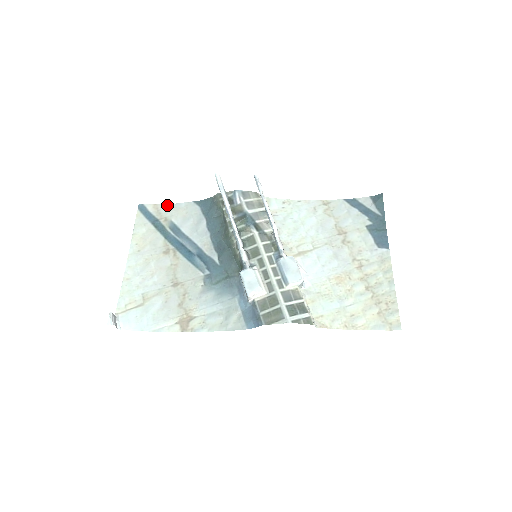
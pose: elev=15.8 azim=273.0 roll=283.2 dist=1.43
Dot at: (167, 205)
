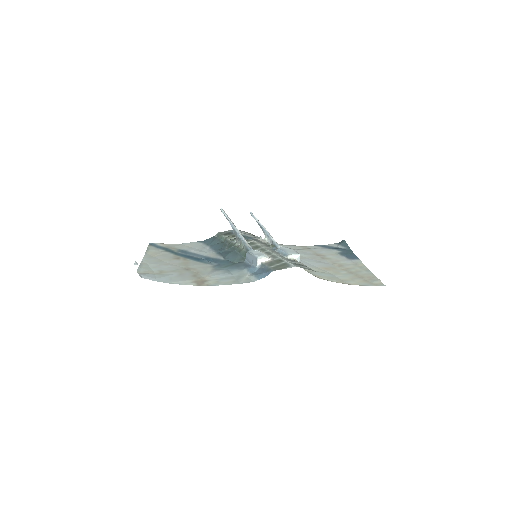
Dot at: (174, 244)
